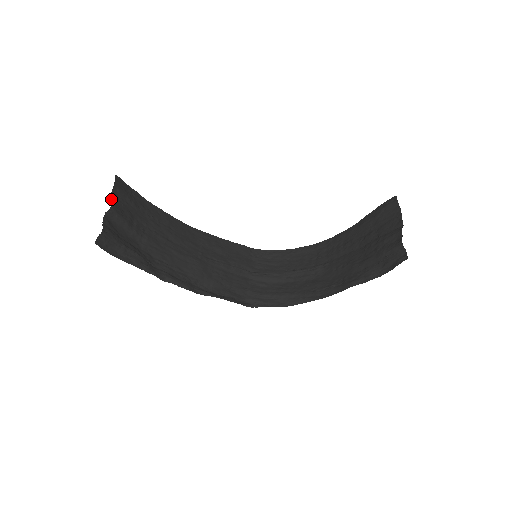
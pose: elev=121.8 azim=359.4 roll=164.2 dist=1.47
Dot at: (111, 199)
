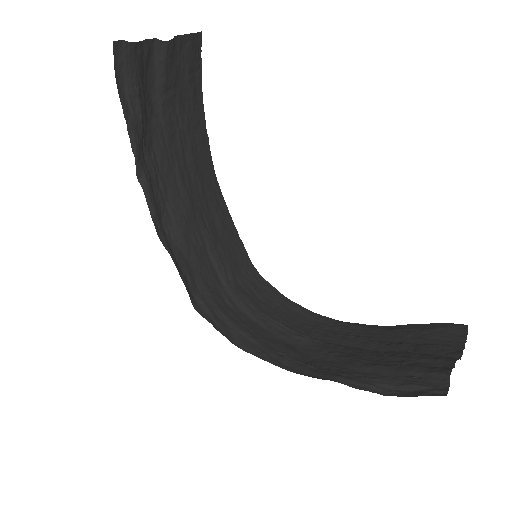
Dot at: (175, 38)
